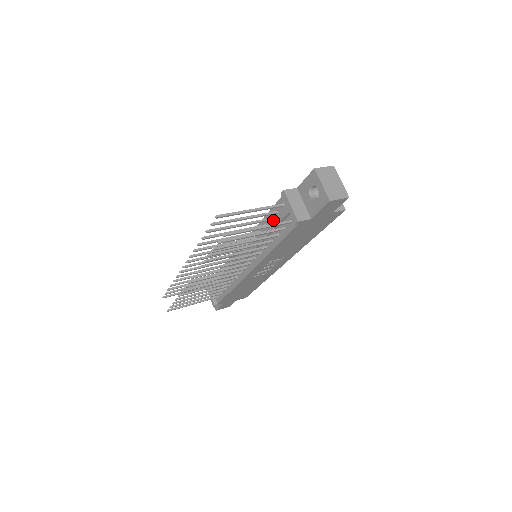
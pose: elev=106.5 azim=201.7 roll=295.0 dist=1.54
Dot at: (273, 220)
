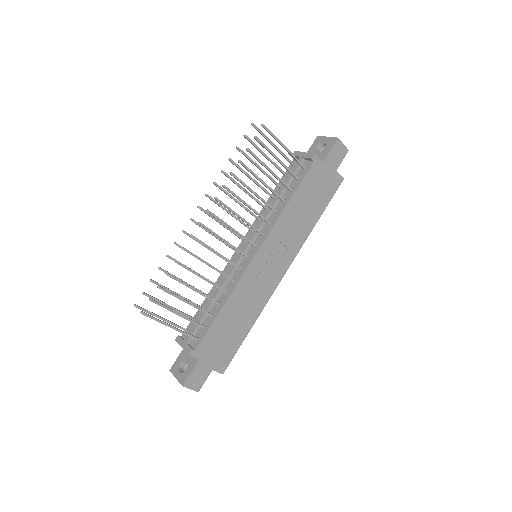
Dot at: (286, 178)
